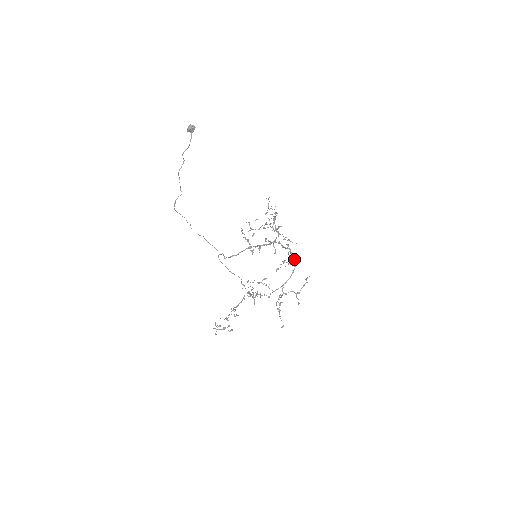
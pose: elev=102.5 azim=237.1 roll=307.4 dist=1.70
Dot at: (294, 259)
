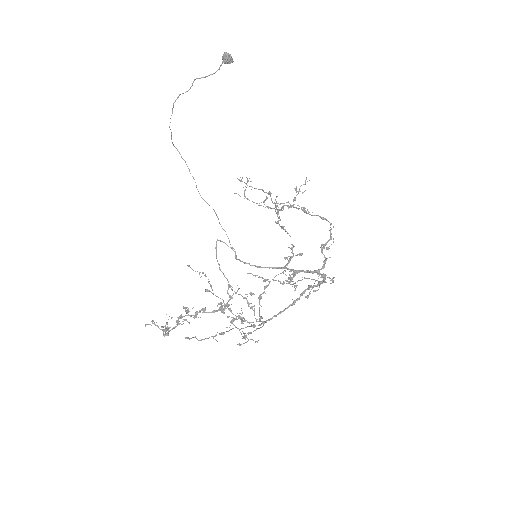
Dot at: (308, 286)
